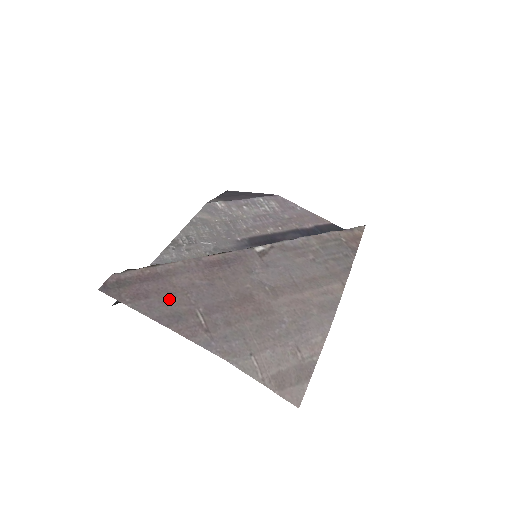
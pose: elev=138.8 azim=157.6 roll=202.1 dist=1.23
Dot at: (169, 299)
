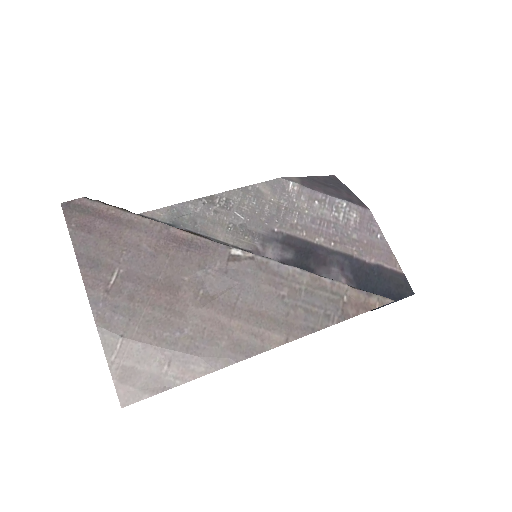
Dot at: (105, 245)
